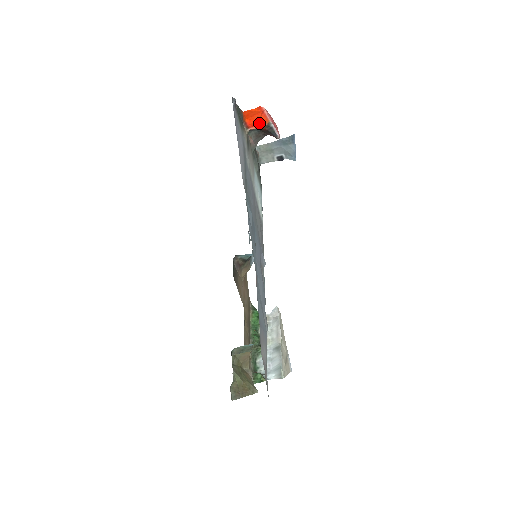
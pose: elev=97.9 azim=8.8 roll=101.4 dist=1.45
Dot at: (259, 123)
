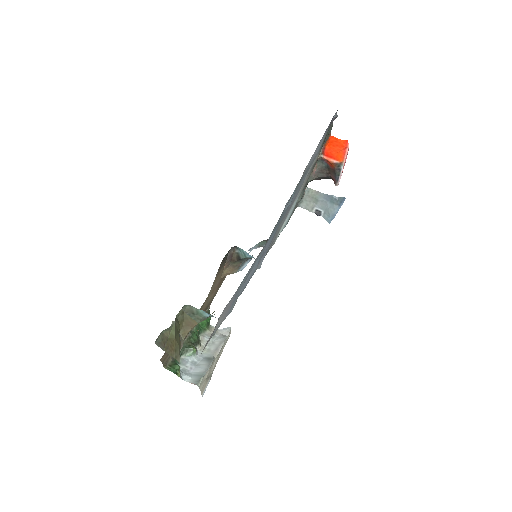
Dot at: (334, 157)
